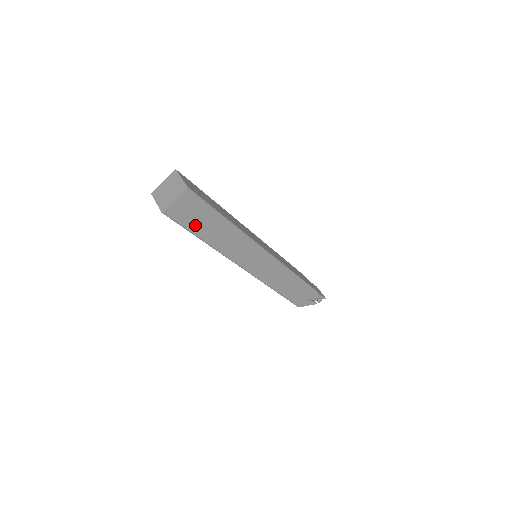
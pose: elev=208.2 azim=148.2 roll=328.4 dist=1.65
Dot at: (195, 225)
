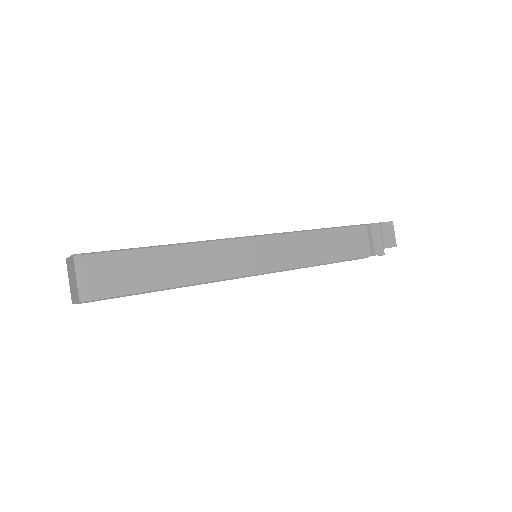
Dot at: occluded
